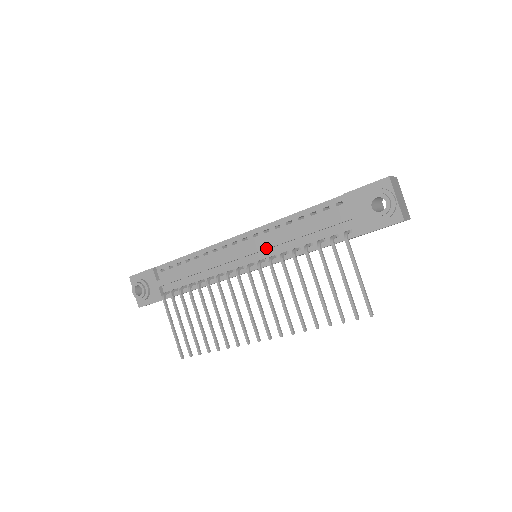
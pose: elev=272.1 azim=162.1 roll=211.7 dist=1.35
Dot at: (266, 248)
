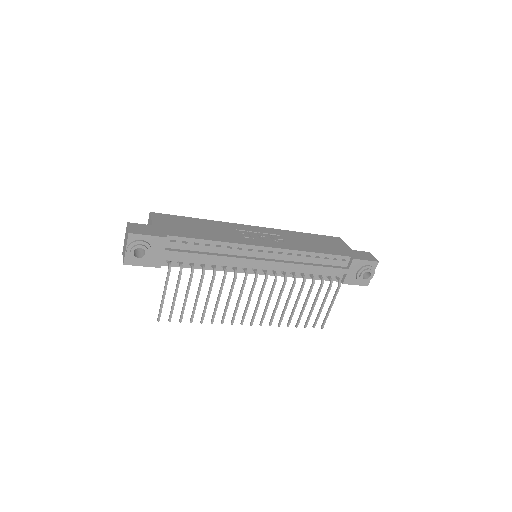
Dot at: (285, 267)
